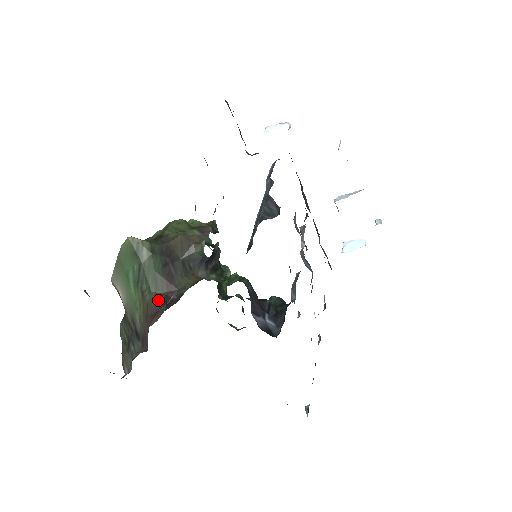
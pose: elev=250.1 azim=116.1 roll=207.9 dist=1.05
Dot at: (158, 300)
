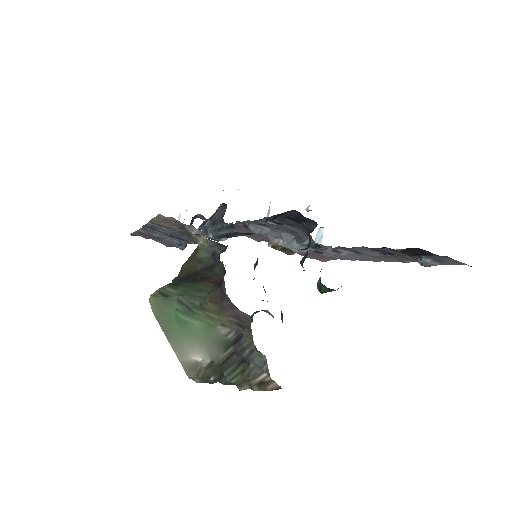
Dot at: (214, 290)
